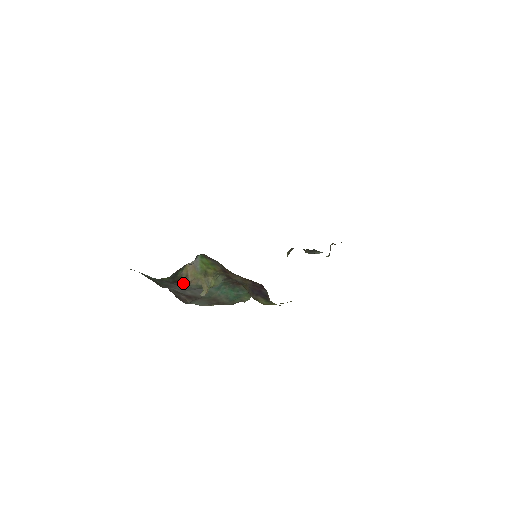
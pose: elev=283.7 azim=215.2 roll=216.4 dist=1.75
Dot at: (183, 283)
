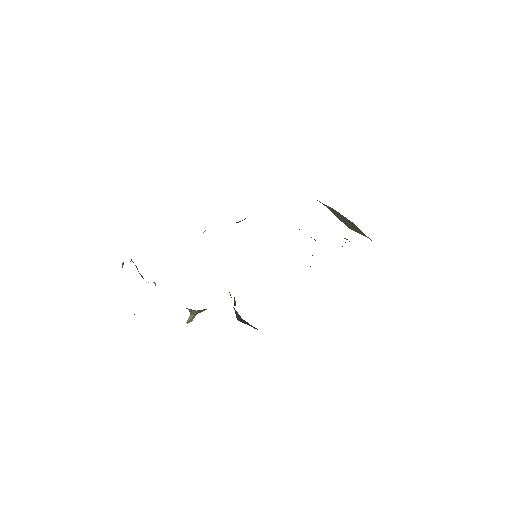
Dot at: occluded
